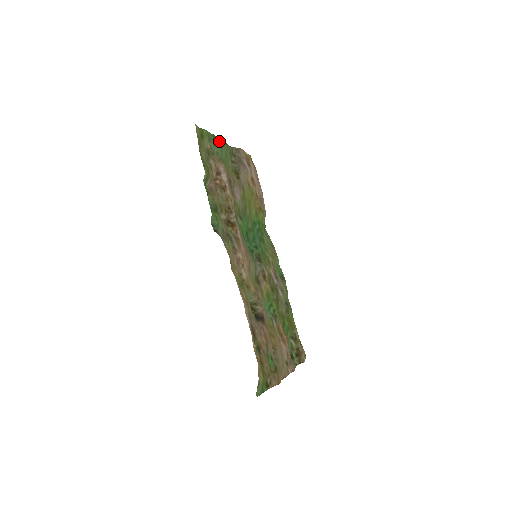
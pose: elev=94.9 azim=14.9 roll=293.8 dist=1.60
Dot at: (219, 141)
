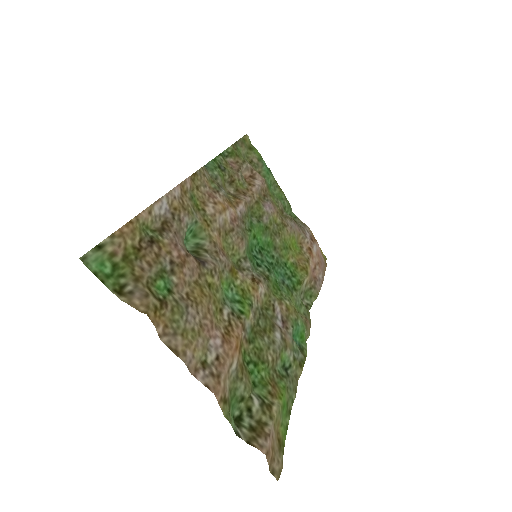
Dot at: (275, 180)
